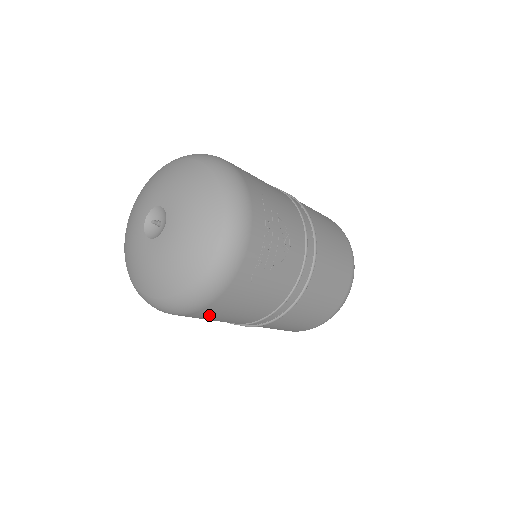
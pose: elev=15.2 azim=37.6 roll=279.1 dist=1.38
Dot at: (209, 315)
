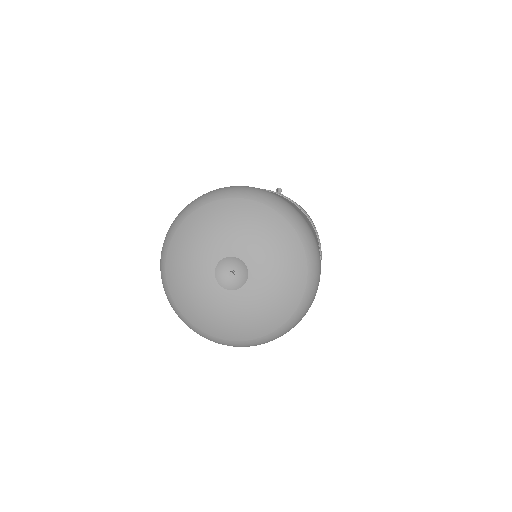
Dot at: occluded
